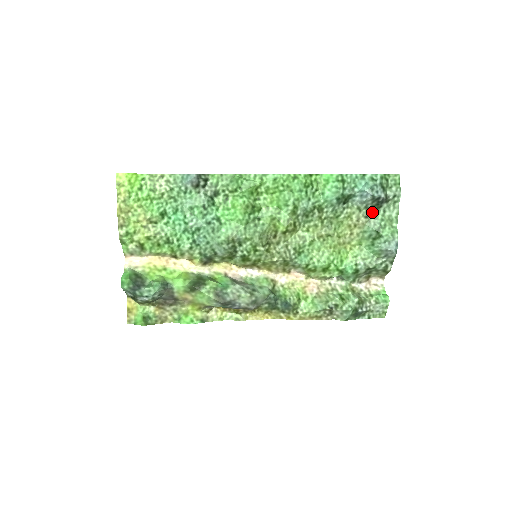
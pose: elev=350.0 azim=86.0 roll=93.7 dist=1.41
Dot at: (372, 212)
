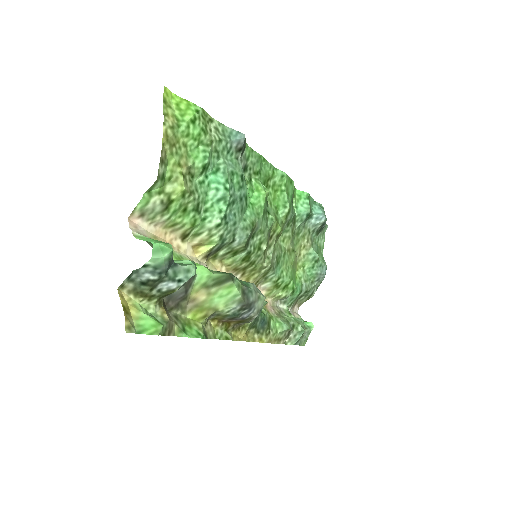
Dot at: (313, 237)
